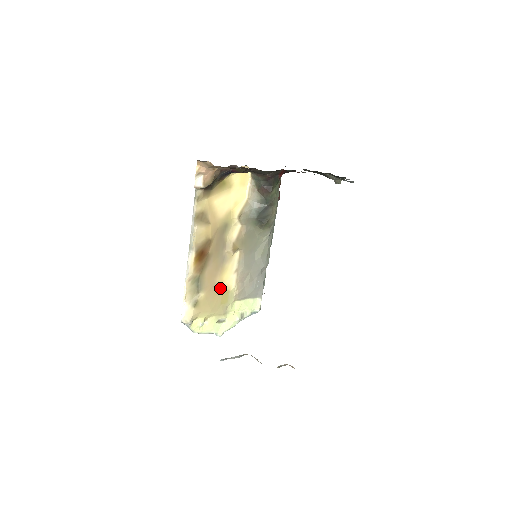
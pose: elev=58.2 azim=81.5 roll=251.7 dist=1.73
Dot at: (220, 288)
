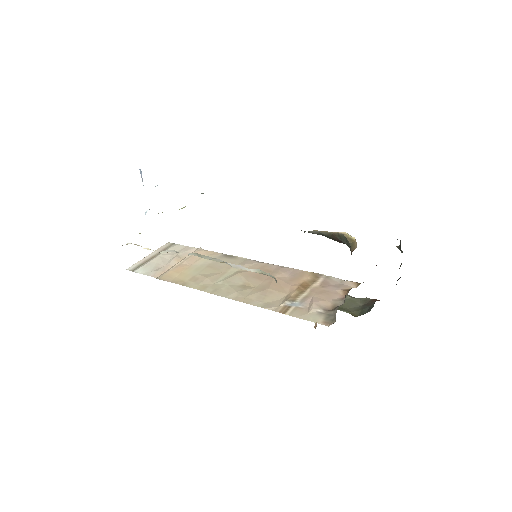
Dot at: occluded
